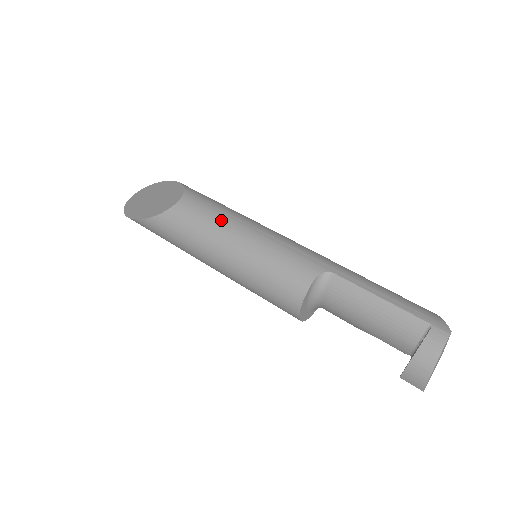
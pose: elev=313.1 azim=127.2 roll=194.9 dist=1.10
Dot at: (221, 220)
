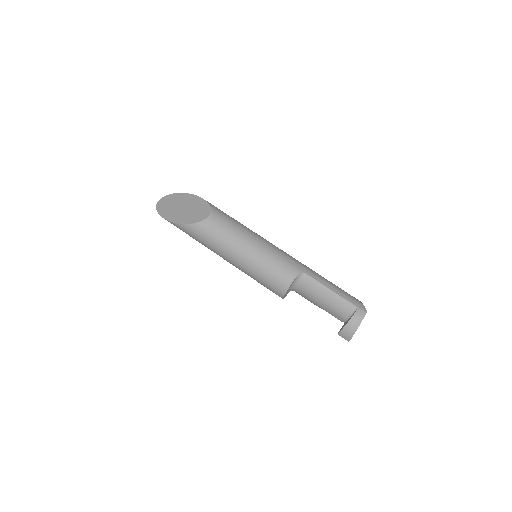
Dot at: (238, 233)
